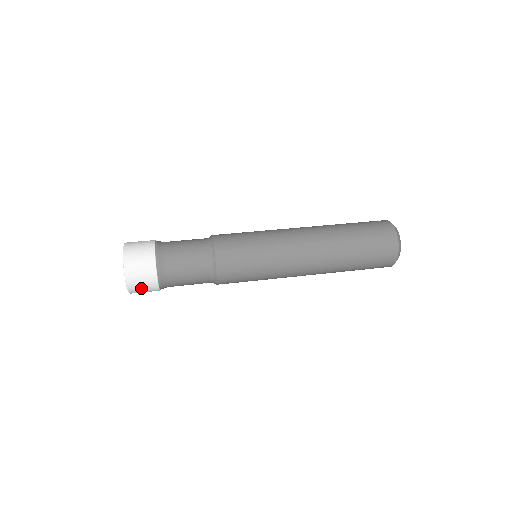
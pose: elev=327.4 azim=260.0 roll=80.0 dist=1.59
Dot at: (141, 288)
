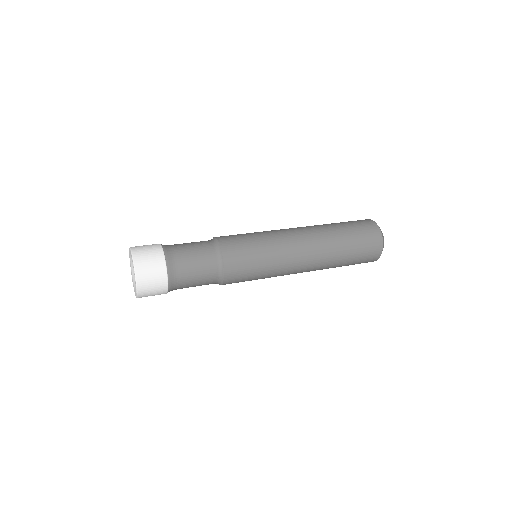
Dot at: (150, 295)
